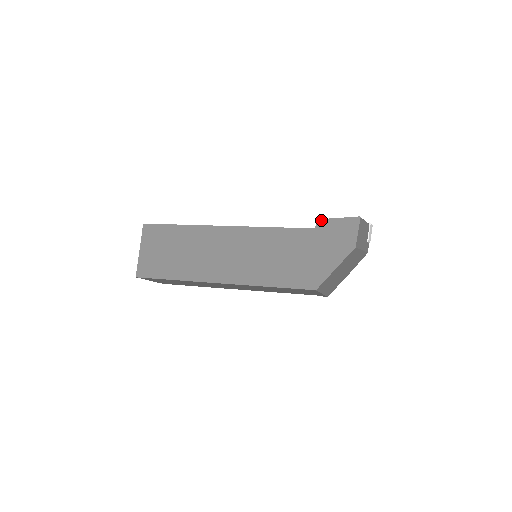
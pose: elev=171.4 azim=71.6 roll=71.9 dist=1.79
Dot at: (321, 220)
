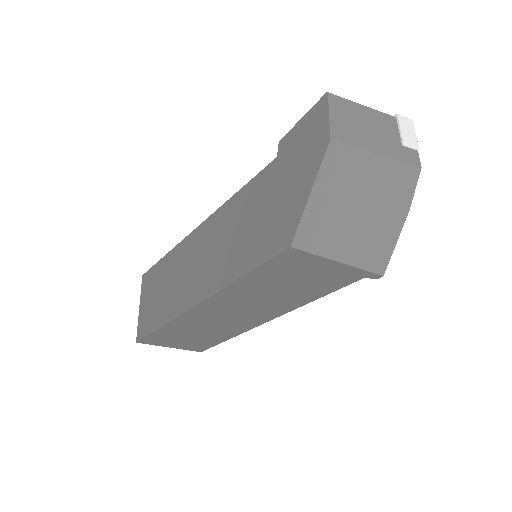
Dot at: (282, 139)
